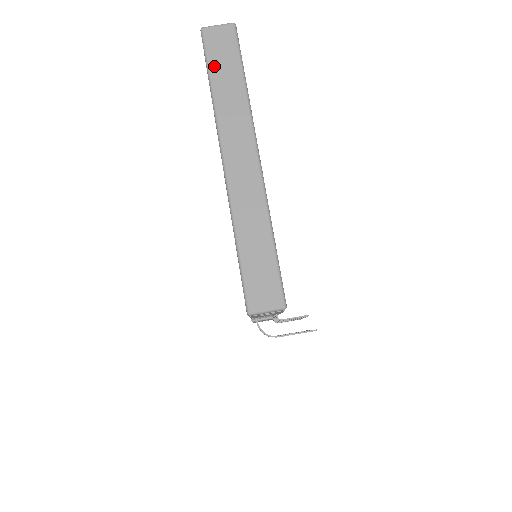
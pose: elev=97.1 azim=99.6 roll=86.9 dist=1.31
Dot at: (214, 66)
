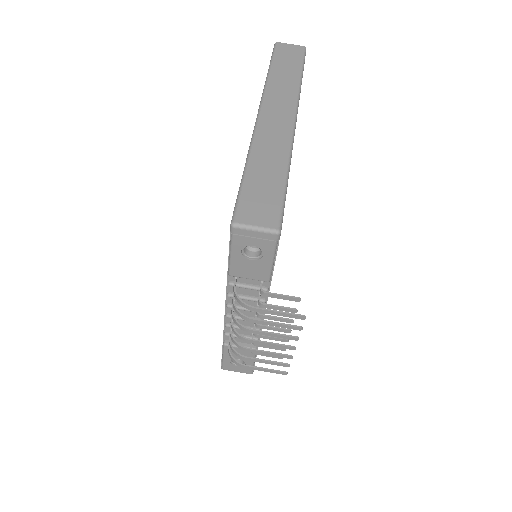
Dot at: (277, 61)
